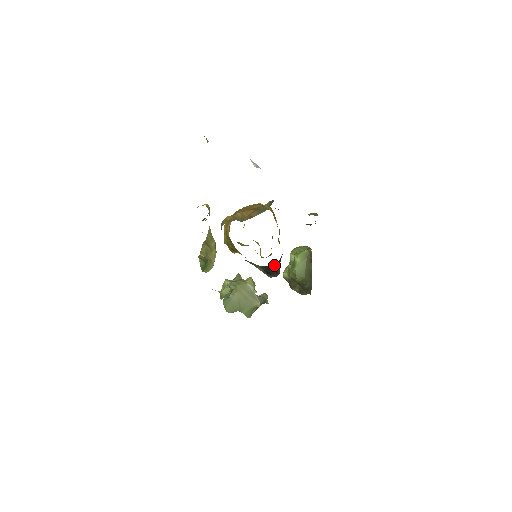
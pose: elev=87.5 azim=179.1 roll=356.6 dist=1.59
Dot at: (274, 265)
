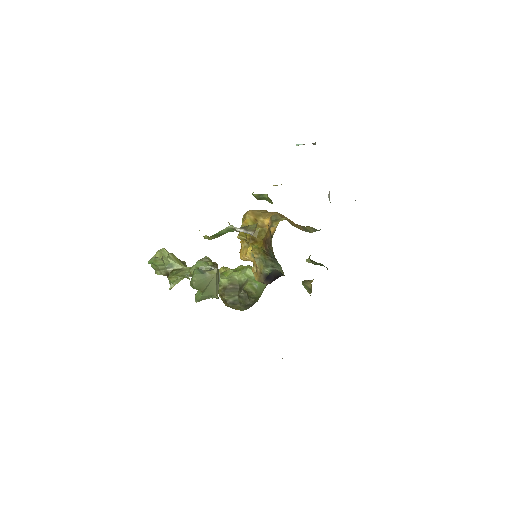
Dot at: (281, 275)
